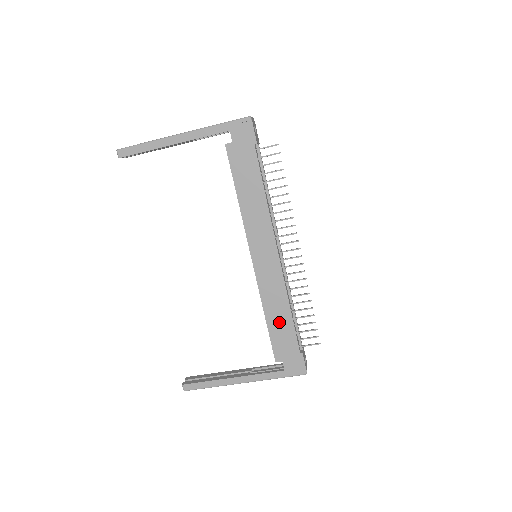
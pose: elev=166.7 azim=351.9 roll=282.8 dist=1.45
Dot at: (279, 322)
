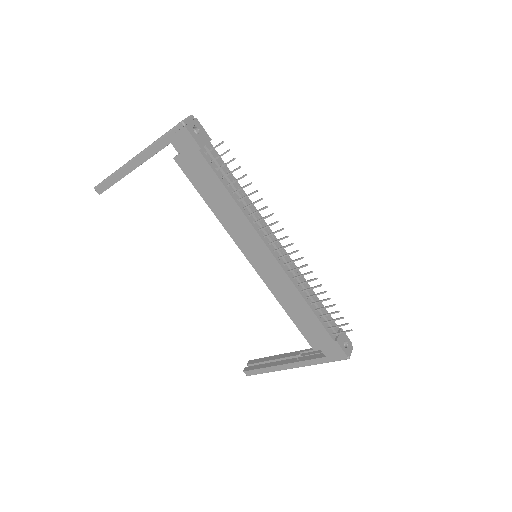
Dot at: (301, 316)
